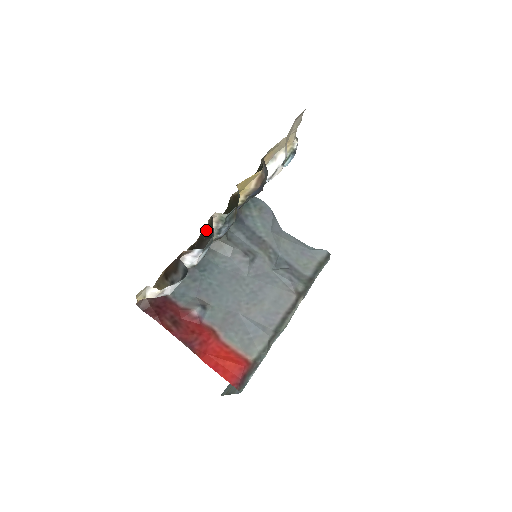
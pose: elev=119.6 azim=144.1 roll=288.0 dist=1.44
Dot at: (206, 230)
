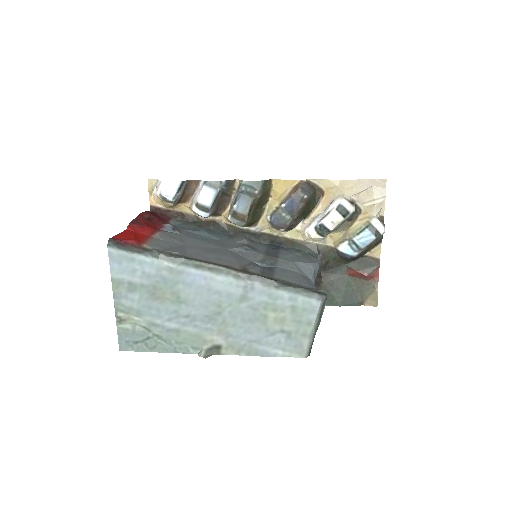
Dot at: (228, 196)
